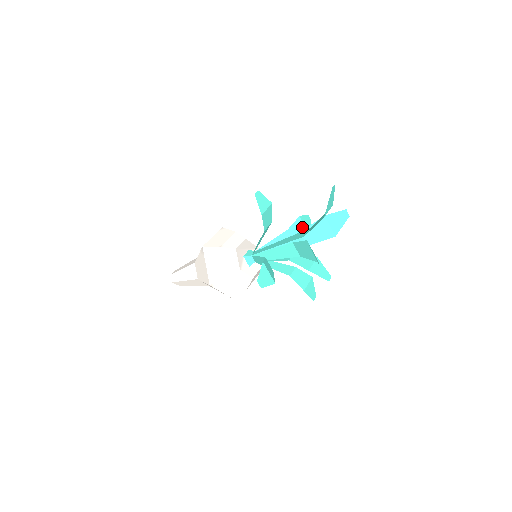
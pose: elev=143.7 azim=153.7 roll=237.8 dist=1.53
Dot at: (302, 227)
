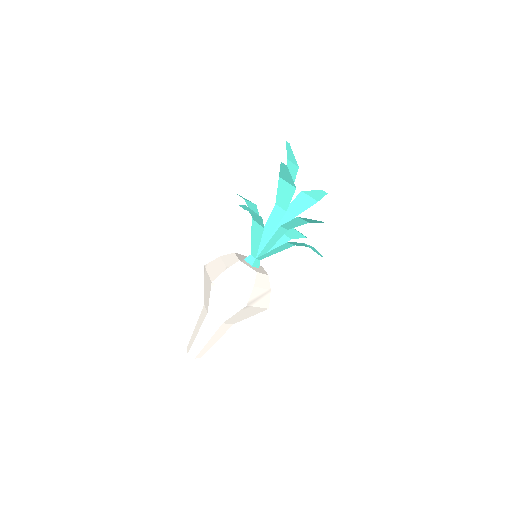
Dot at: (296, 232)
